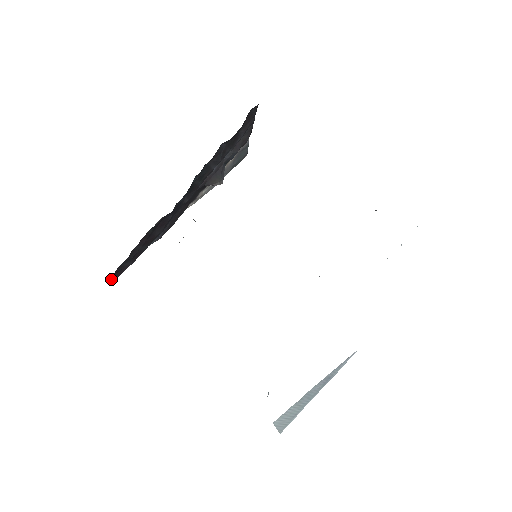
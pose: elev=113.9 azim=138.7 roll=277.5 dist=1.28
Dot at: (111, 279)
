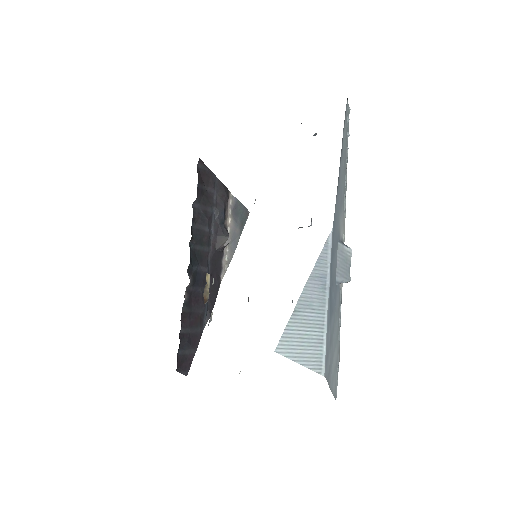
Dot at: (181, 372)
